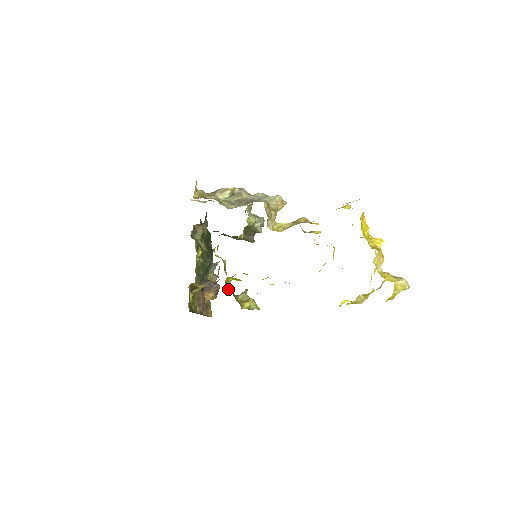
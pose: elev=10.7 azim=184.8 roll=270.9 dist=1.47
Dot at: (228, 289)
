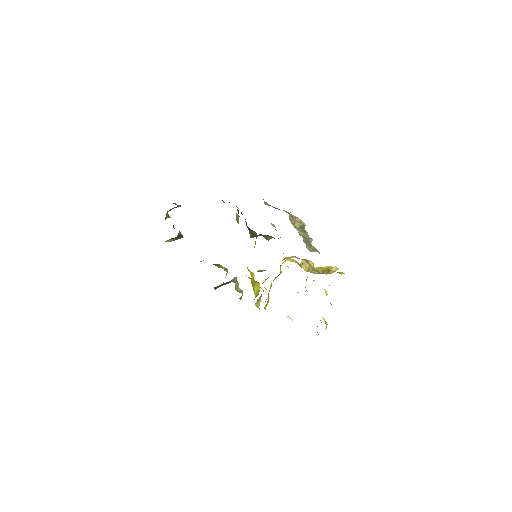
Dot at: occluded
